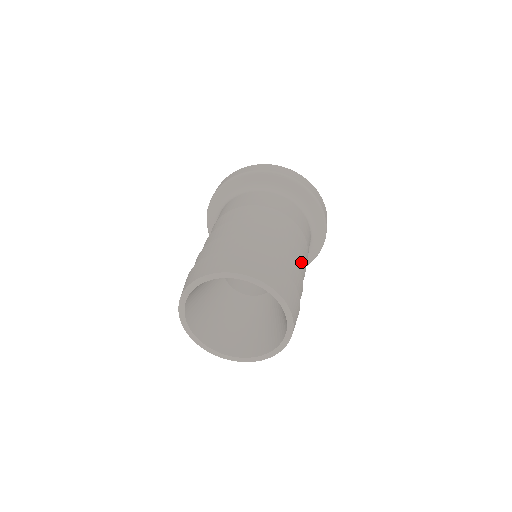
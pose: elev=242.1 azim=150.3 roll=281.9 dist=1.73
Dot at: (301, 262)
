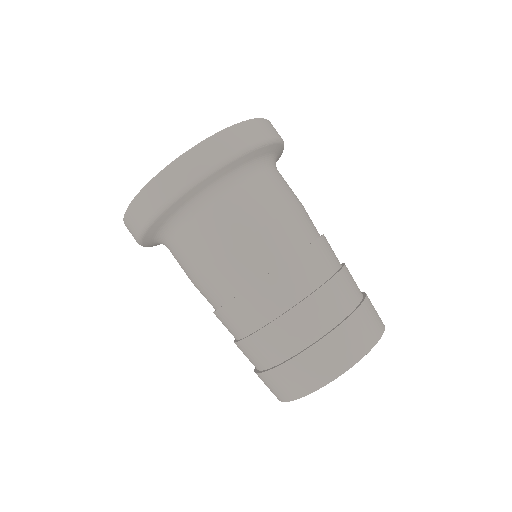
Dot at: occluded
